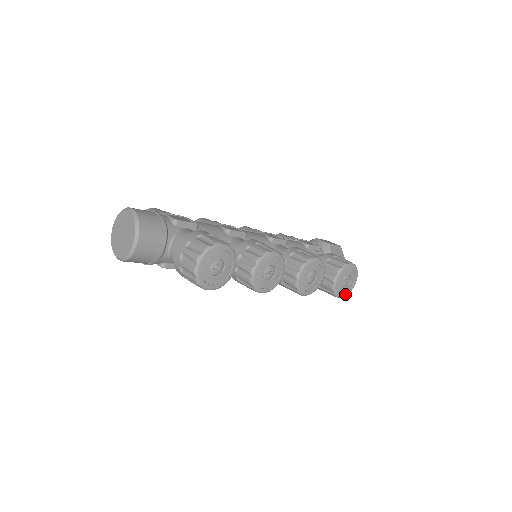
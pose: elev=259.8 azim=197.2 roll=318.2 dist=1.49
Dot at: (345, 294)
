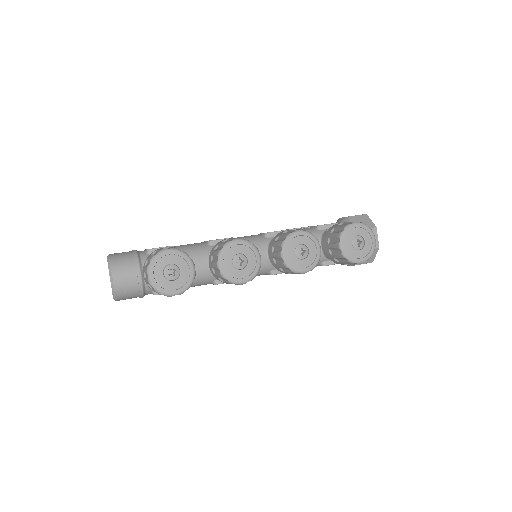
Dot at: (366, 257)
